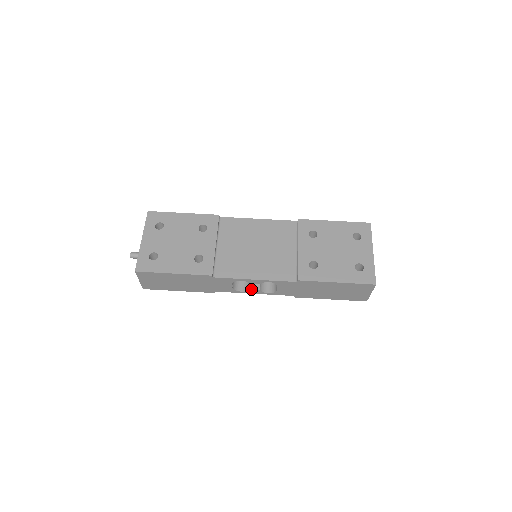
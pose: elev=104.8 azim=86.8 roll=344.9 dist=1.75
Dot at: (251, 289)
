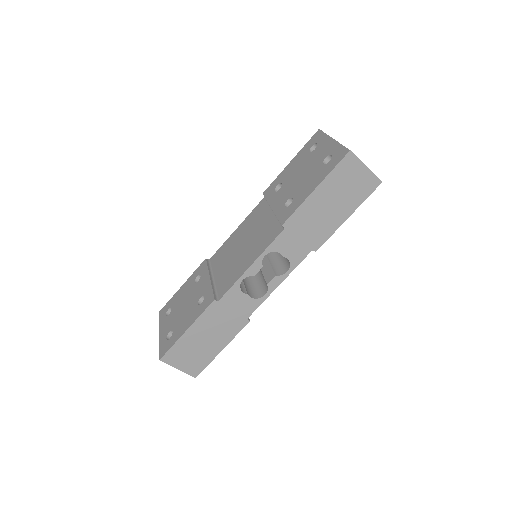
Dot at: (268, 283)
